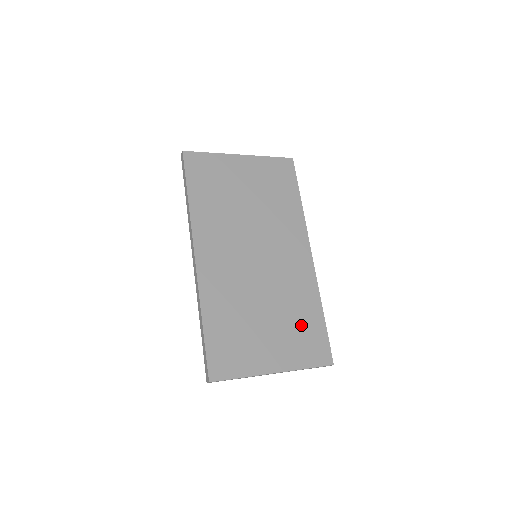
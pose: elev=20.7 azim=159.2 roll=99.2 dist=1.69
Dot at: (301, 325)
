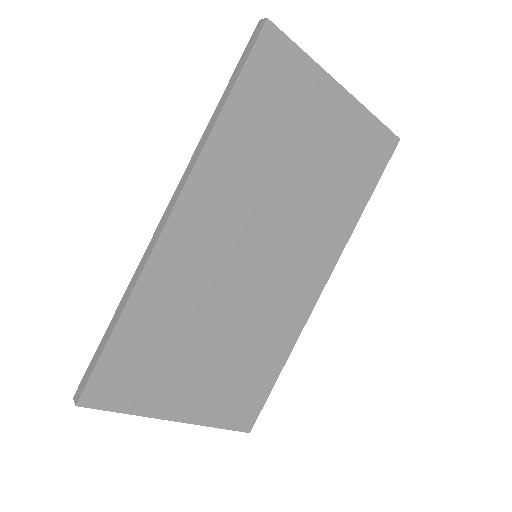
Dot at: (247, 373)
